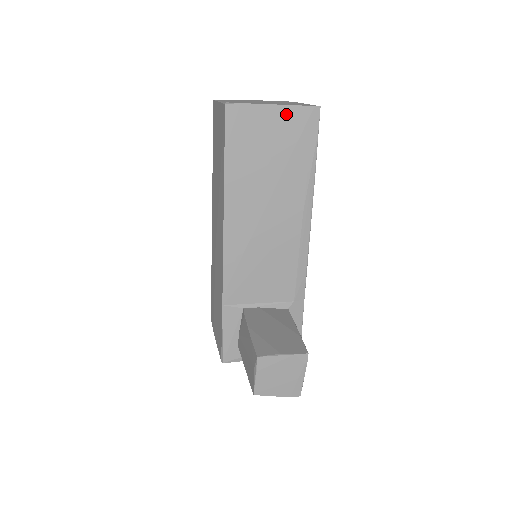
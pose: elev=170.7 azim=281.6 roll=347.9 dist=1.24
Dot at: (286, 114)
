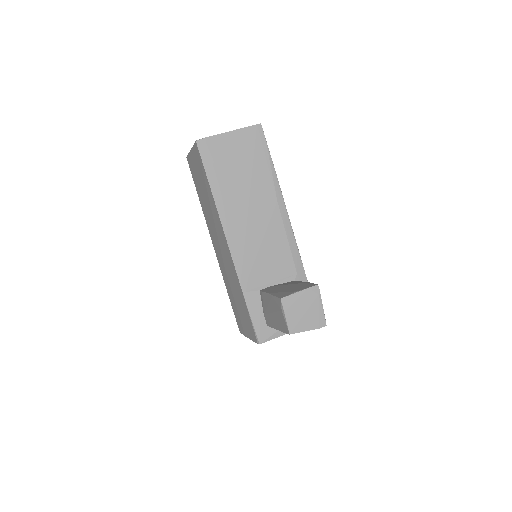
Dot at: (239, 135)
